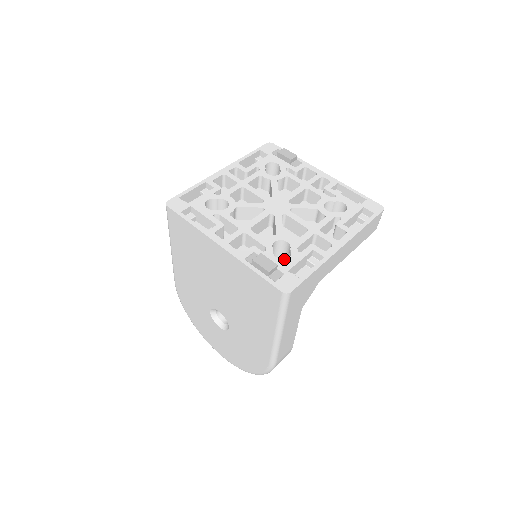
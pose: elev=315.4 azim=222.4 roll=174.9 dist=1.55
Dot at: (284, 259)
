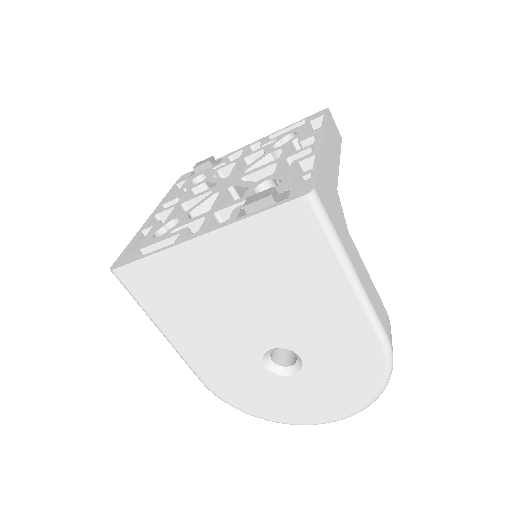
Dot at: (277, 186)
